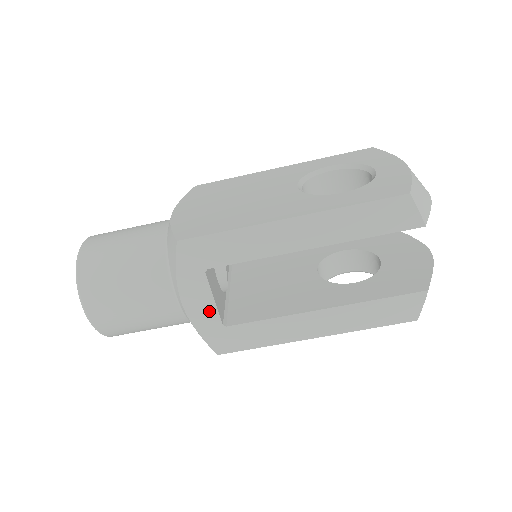
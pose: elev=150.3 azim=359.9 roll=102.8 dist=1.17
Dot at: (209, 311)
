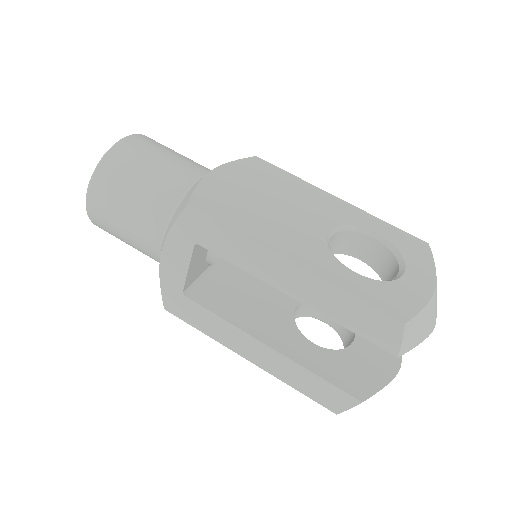
Dot at: (179, 274)
